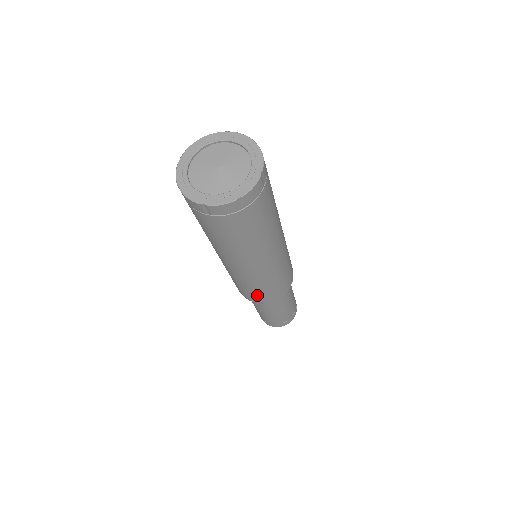
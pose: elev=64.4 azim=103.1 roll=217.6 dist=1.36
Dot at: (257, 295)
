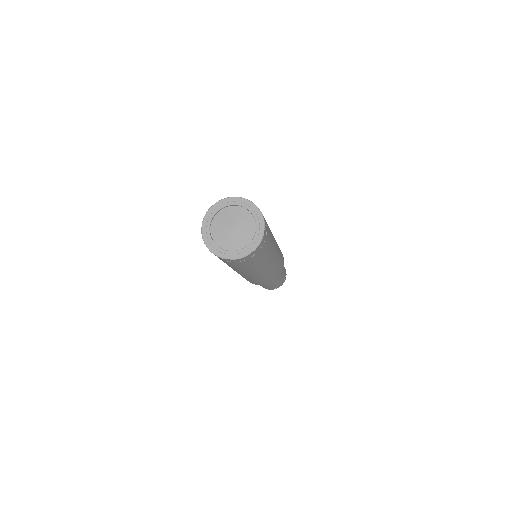
Dot at: (276, 275)
